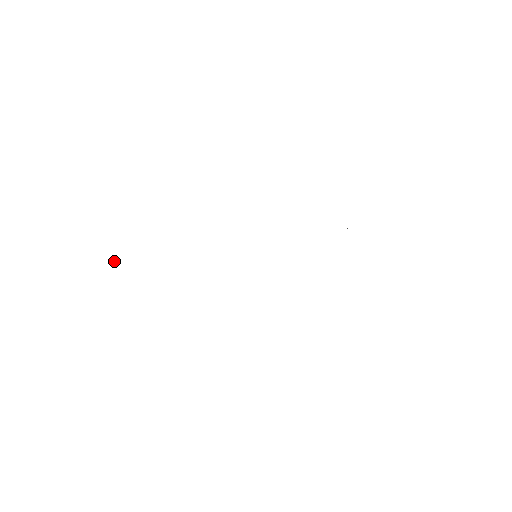
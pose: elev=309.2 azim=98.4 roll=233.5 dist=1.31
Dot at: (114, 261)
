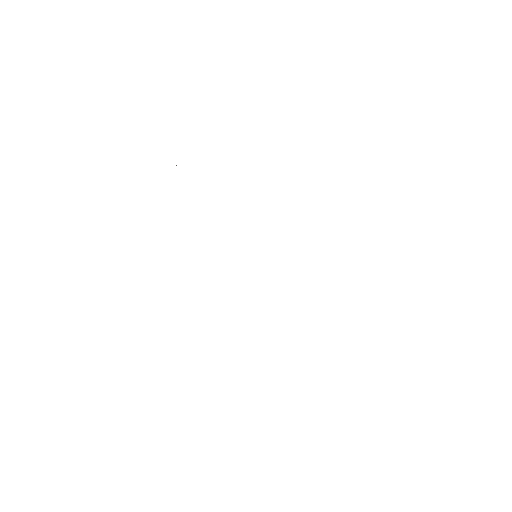
Dot at: occluded
